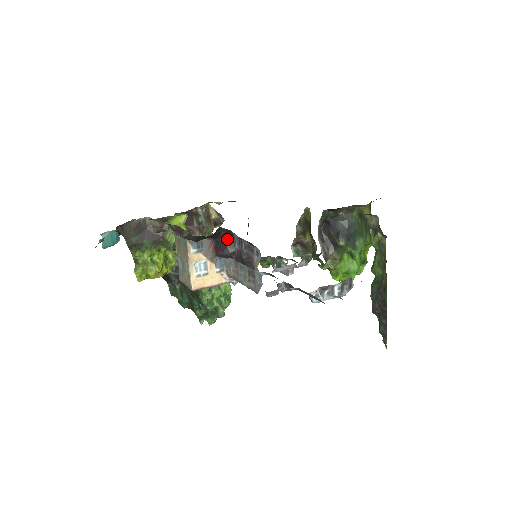
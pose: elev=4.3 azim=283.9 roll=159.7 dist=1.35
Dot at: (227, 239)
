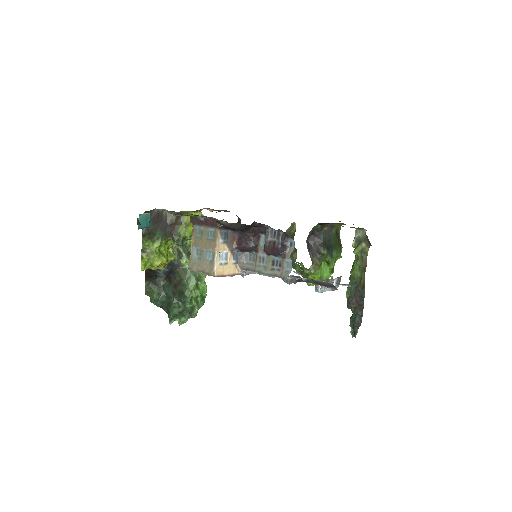
Dot at: (254, 233)
